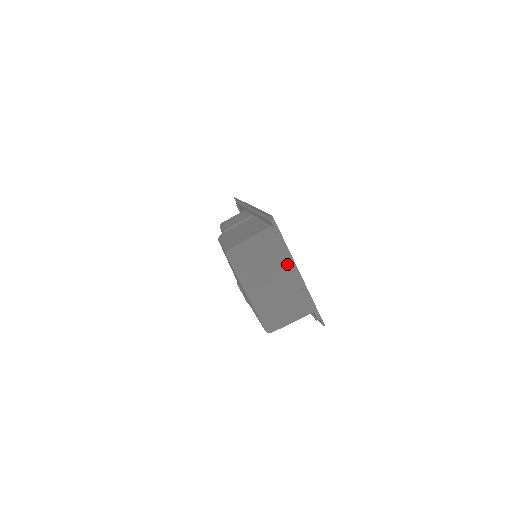
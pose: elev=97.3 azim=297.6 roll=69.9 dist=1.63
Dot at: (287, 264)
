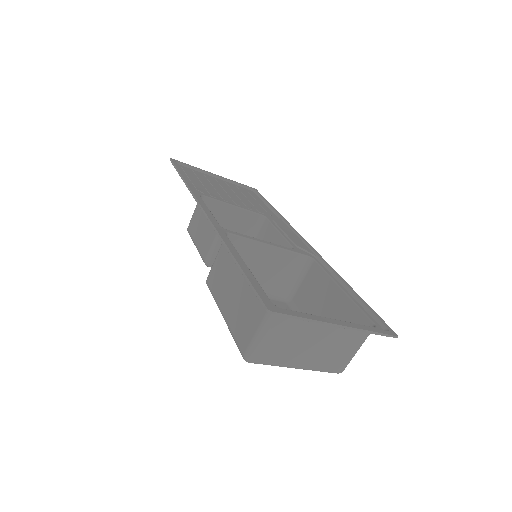
Dot at: occluded
